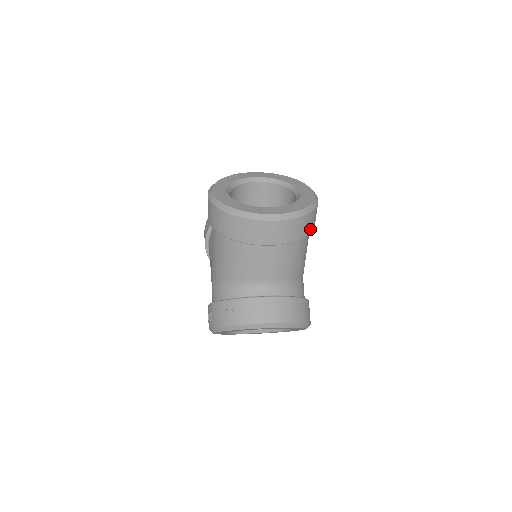
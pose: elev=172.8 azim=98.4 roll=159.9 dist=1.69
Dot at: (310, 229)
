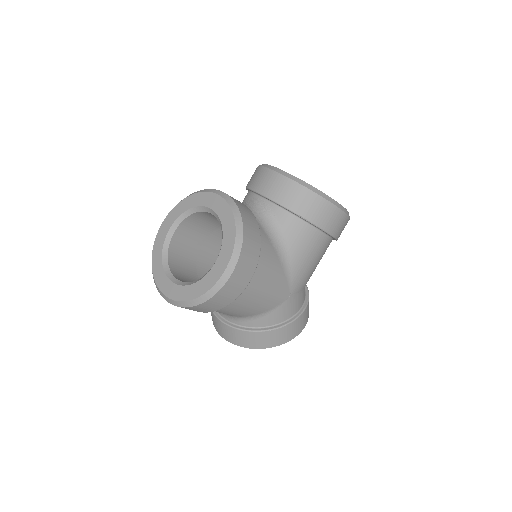
Dot at: (218, 307)
